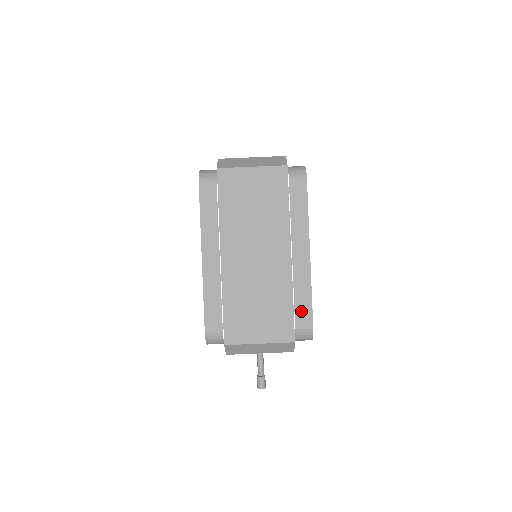
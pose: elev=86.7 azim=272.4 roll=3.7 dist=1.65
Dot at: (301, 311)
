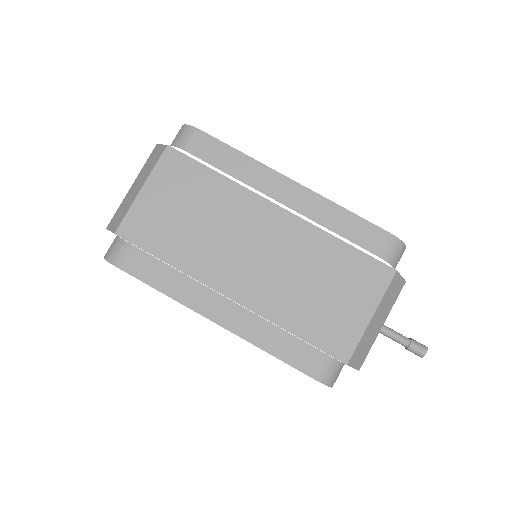
Dot at: (362, 237)
